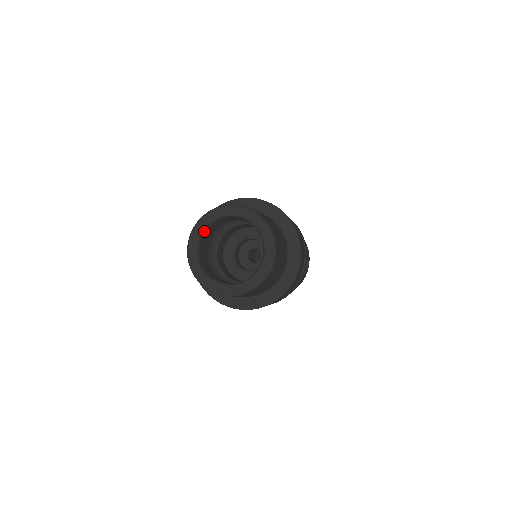
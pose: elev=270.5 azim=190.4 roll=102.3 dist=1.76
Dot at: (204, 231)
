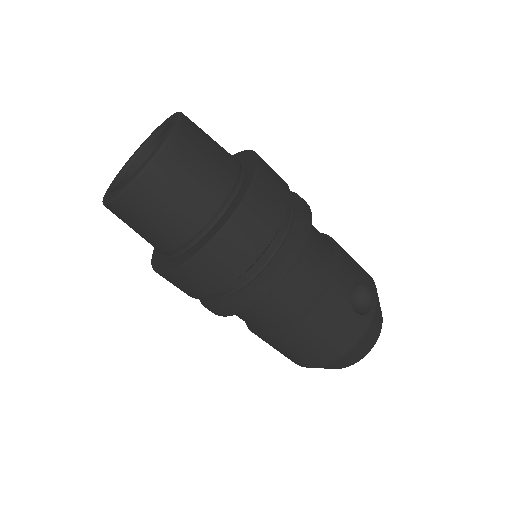
Dot at: (134, 159)
